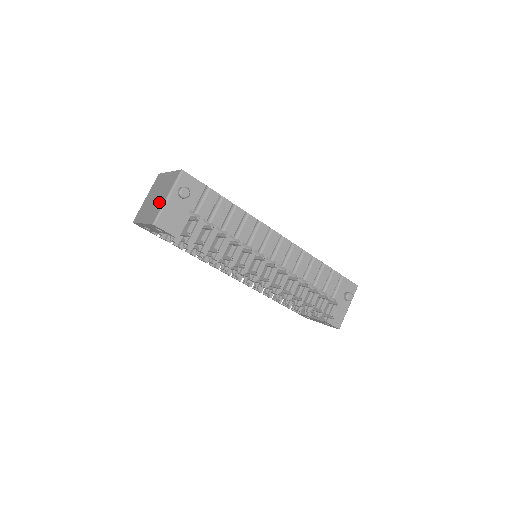
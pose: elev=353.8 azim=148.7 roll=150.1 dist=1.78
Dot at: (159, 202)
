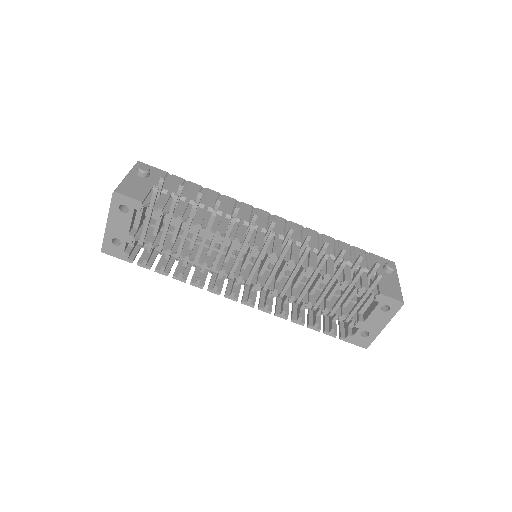
Dot at: occluded
